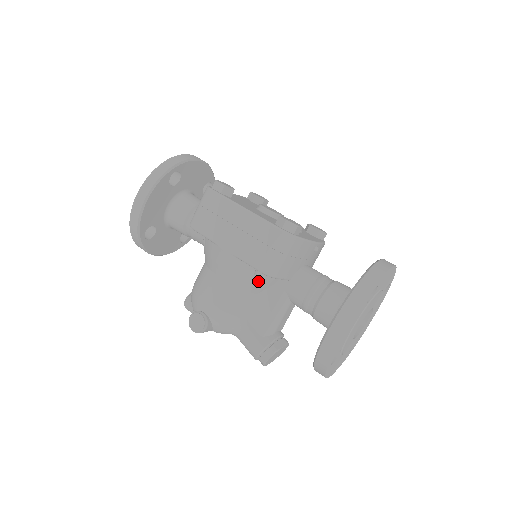
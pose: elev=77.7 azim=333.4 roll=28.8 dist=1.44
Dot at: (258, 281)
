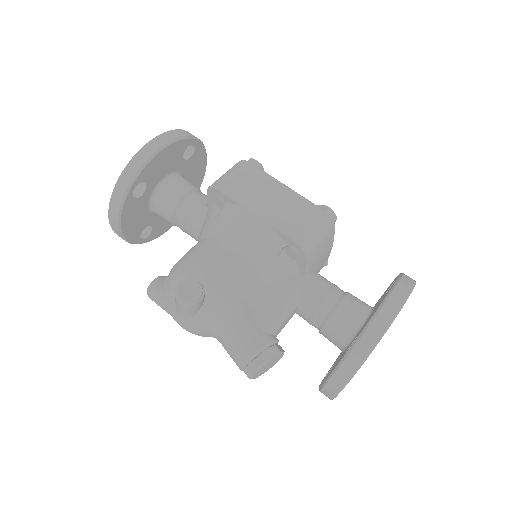
Dot at: (277, 264)
